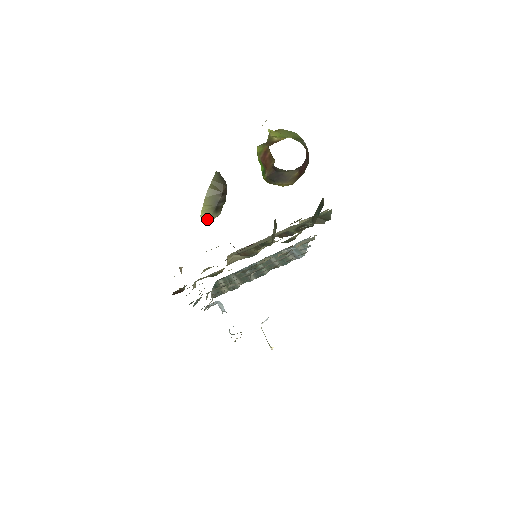
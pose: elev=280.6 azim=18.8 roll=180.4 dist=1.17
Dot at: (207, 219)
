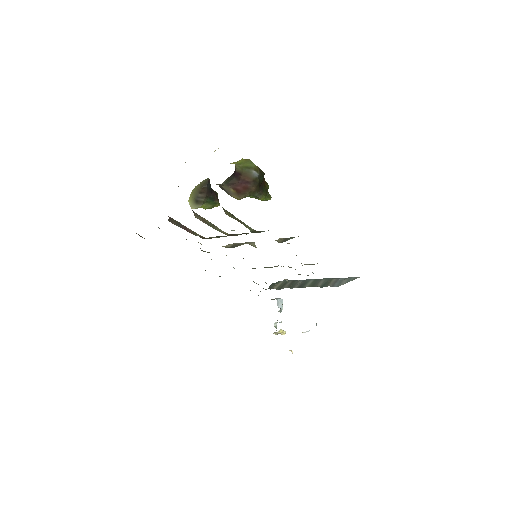
Dot at: (191, 206)
